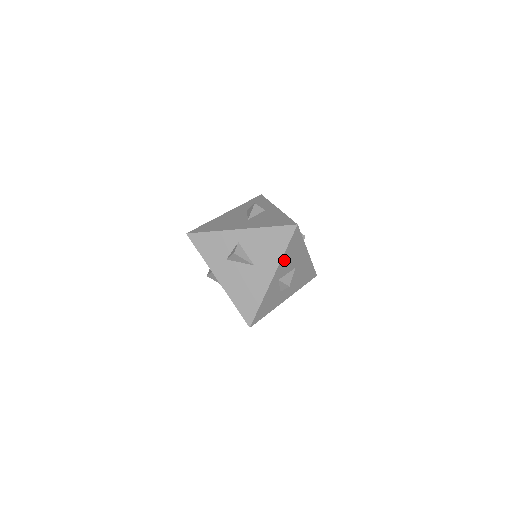
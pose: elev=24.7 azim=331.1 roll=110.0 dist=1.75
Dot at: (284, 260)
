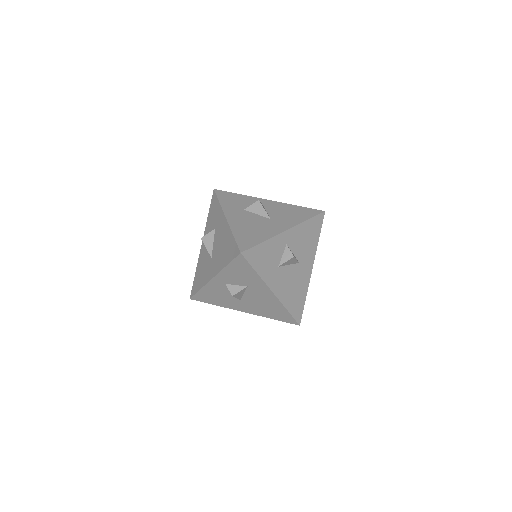
Dot at: (301, 230)
